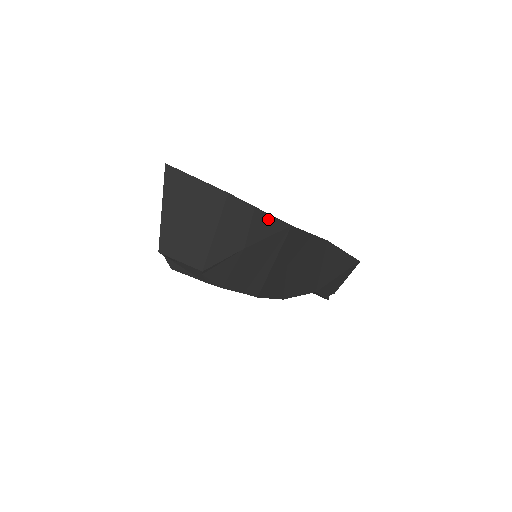
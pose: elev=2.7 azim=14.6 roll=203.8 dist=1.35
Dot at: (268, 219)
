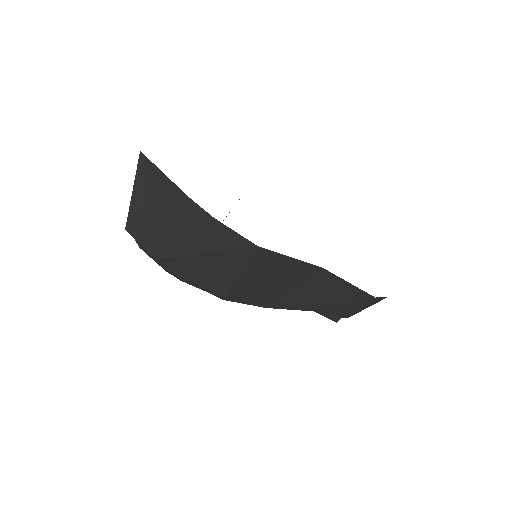
Dot at: (229, 233)
